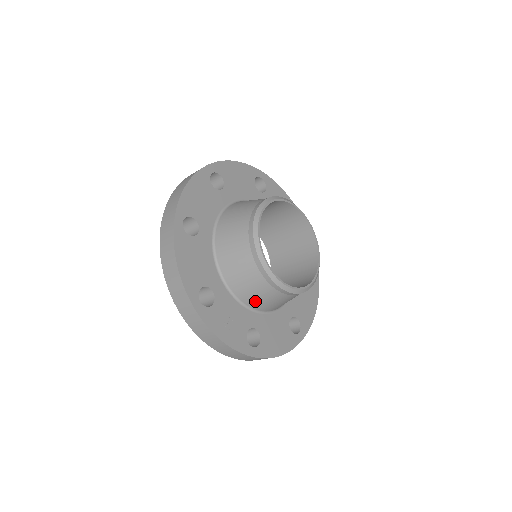
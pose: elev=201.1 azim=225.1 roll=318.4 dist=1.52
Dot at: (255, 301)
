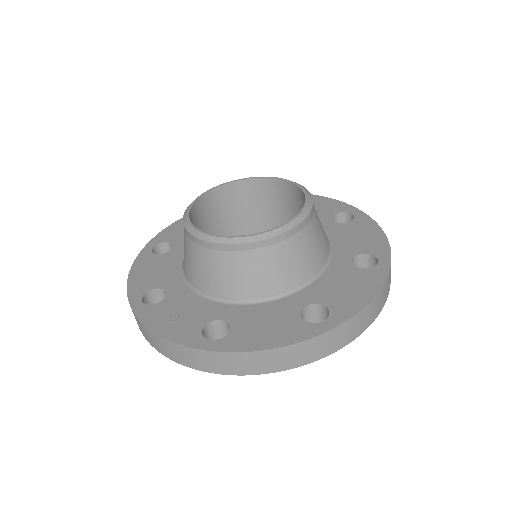
Dot at: (214, 285)
